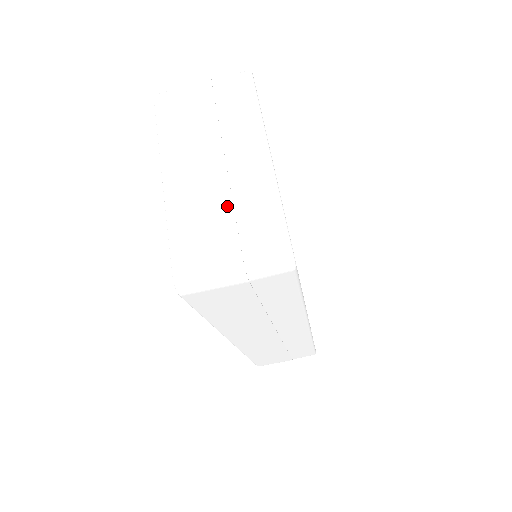
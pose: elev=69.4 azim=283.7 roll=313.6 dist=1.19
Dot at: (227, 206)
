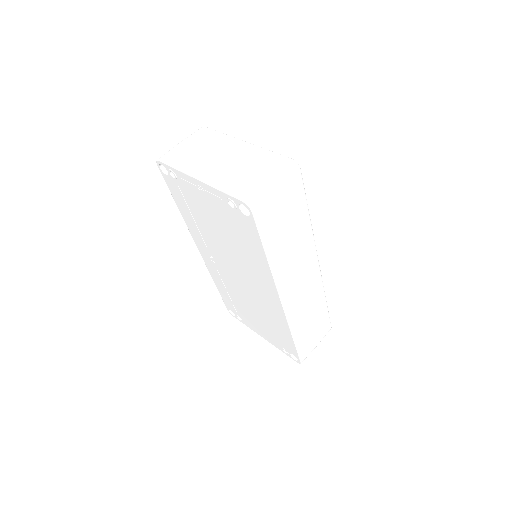
Dot at: (244, 165)
